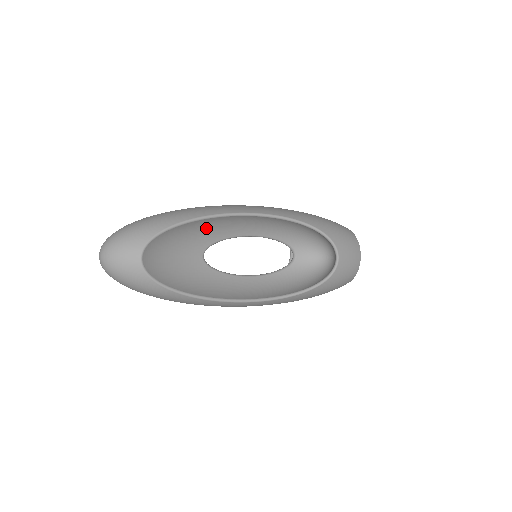
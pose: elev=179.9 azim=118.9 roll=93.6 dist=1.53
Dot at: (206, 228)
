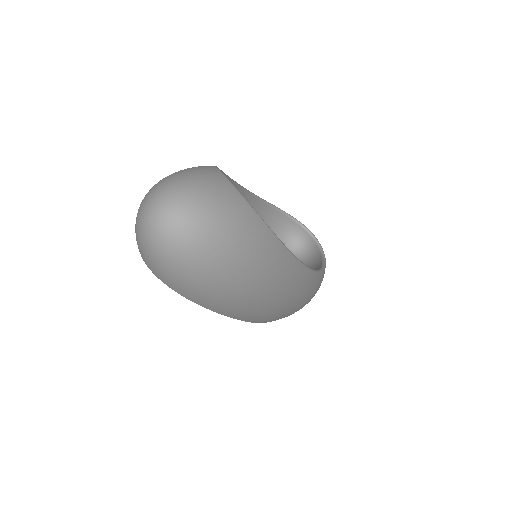
Dot at: occluded
